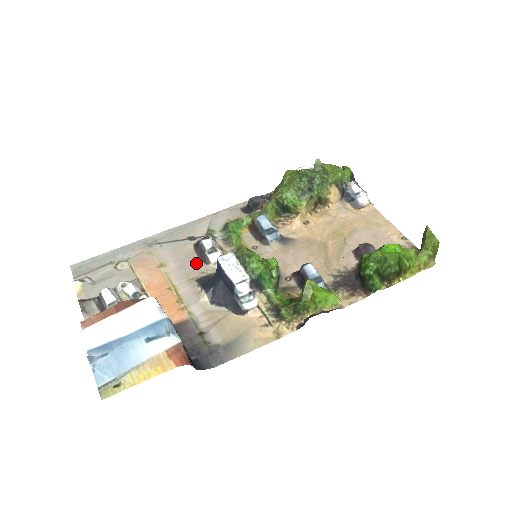
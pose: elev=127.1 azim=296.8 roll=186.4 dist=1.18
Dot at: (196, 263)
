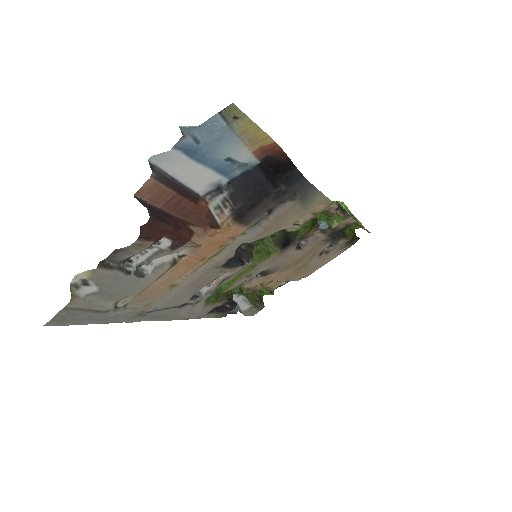
Dot at: (208, 281)
